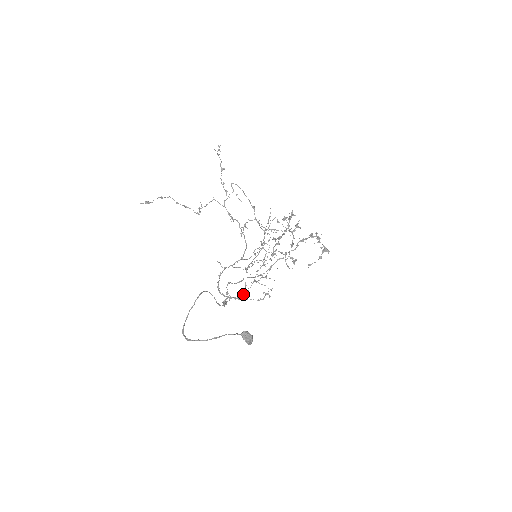
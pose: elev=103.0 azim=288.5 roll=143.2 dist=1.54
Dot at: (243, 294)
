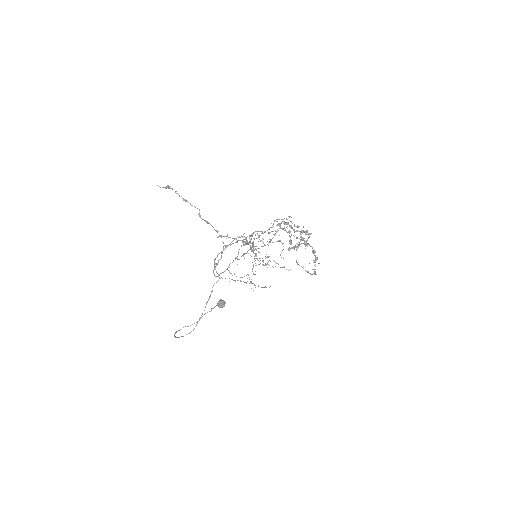
Dot at: occluded
